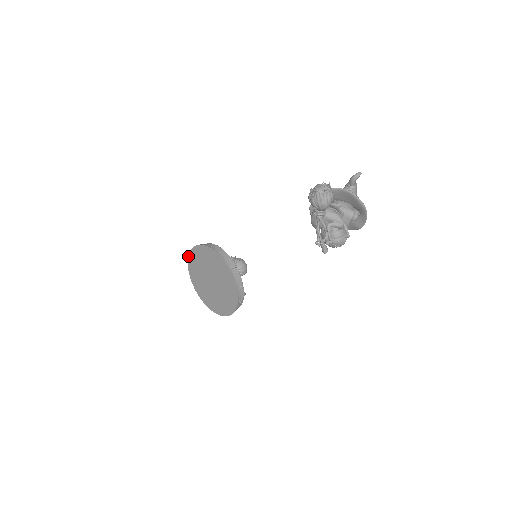
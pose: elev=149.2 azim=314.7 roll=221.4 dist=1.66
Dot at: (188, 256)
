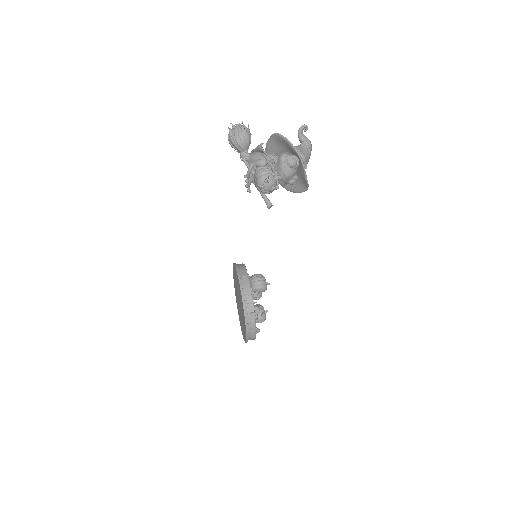
Dot at: occluded
